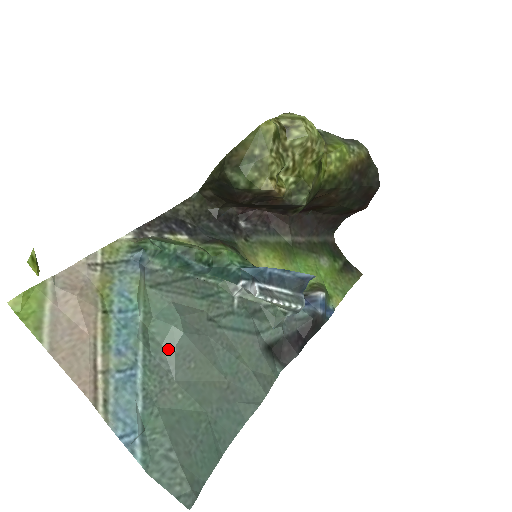
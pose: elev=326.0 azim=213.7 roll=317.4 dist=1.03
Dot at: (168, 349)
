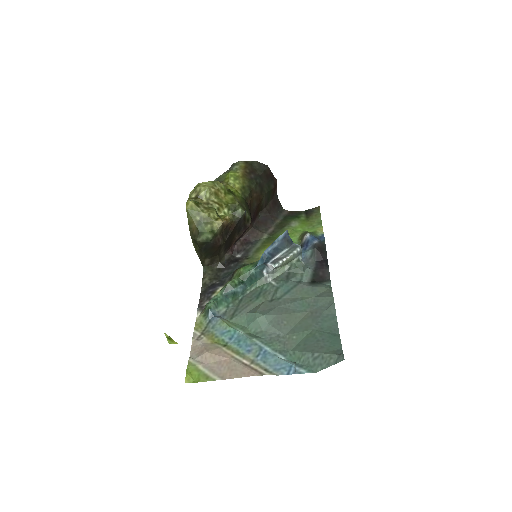
Dot at: (267, 329)
